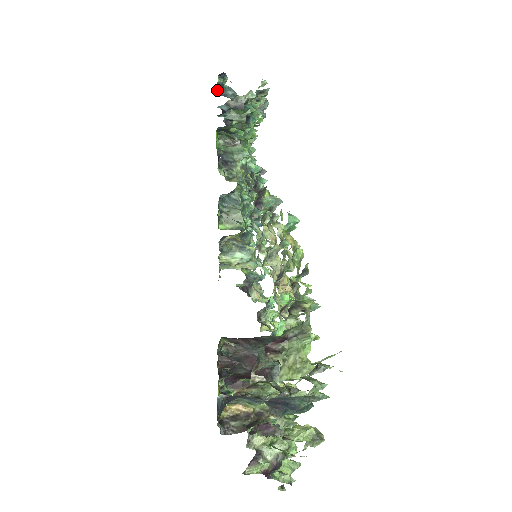
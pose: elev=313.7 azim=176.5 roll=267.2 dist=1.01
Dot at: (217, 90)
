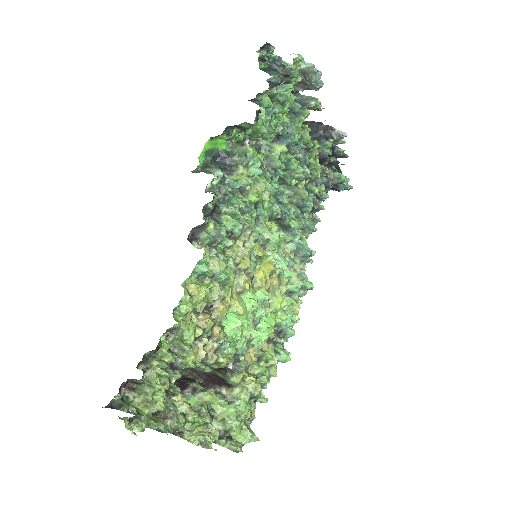
Dot at: (261, 64)
